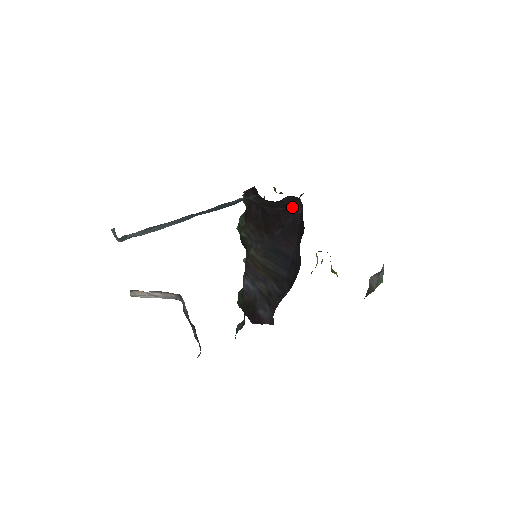
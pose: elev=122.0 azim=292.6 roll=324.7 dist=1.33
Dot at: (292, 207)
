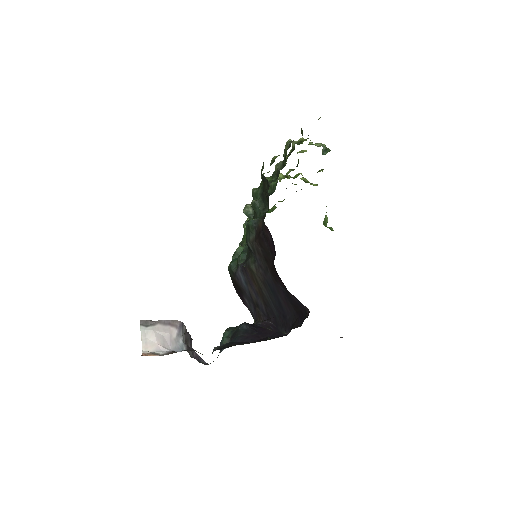
Dot at: occluded
